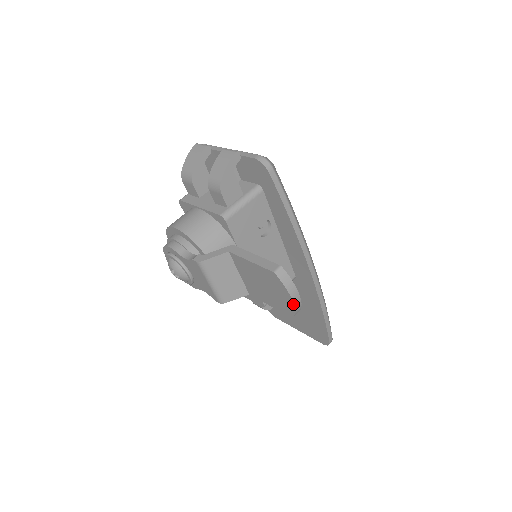
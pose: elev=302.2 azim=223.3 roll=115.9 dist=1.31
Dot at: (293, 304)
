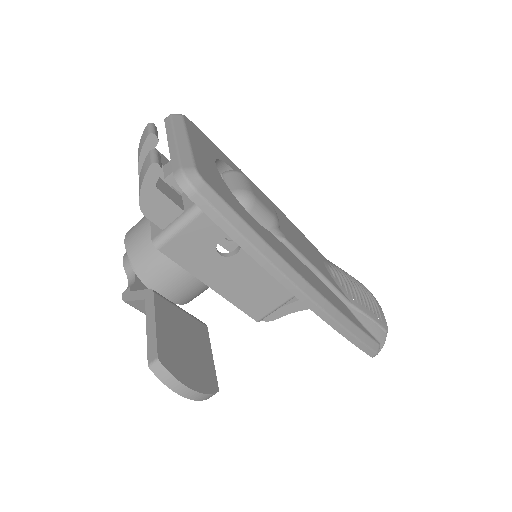
Dot at: (187, 398)
